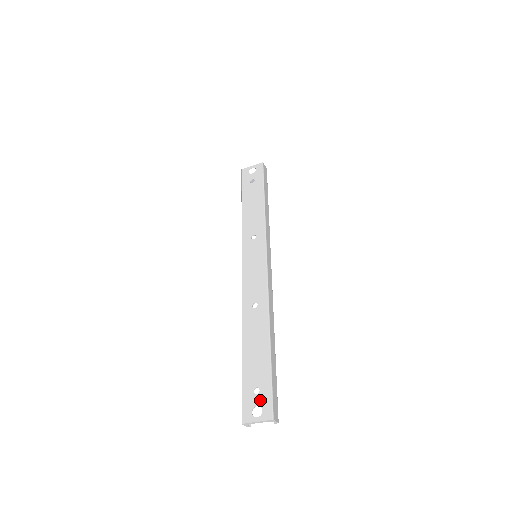
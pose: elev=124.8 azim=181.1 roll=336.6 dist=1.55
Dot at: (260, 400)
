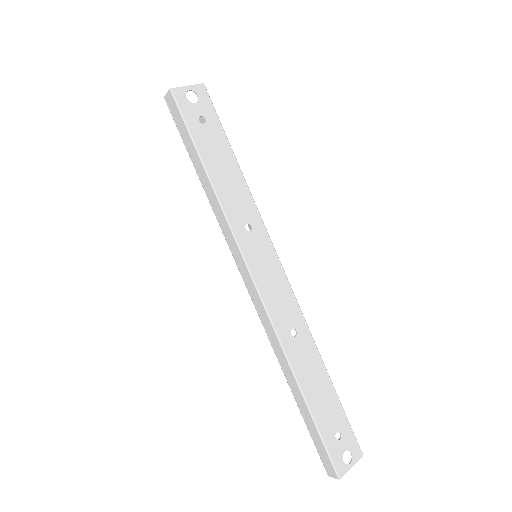
Dot at: (346, 444)
